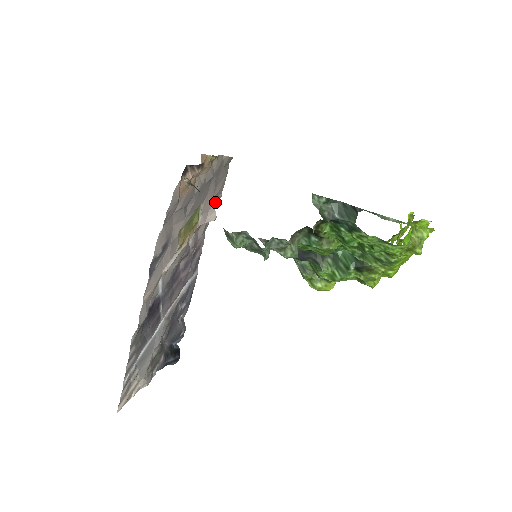
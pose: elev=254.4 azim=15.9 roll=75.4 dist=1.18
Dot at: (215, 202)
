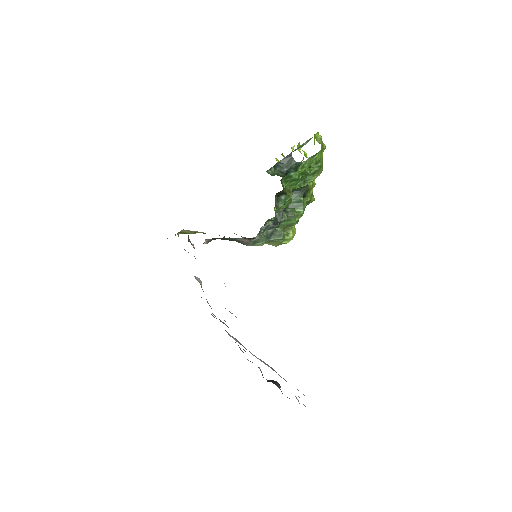
Dot at: occluded
